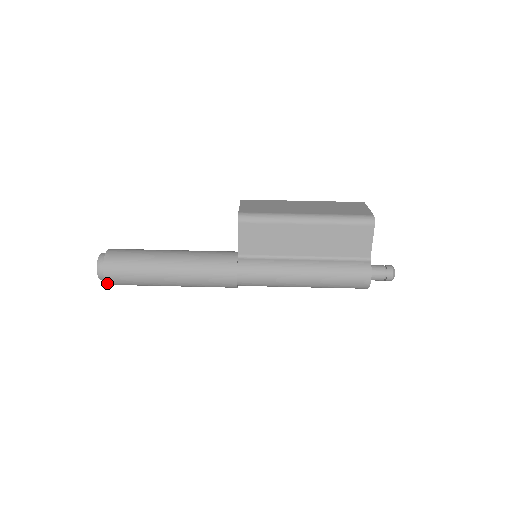
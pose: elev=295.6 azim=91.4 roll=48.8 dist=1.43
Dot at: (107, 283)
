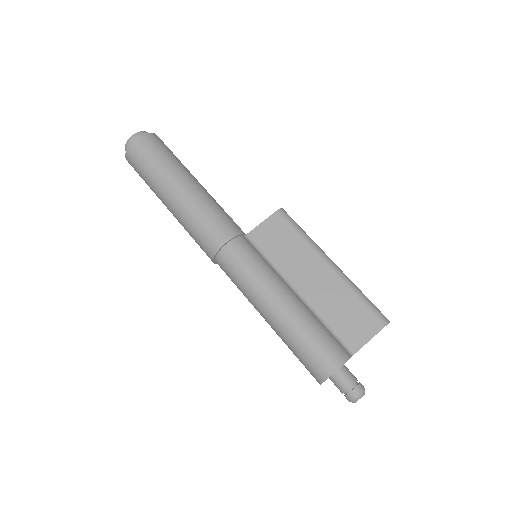
Dot at: (128, 148)
